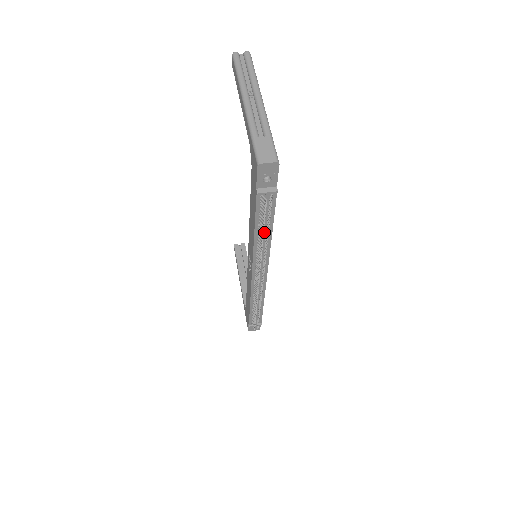
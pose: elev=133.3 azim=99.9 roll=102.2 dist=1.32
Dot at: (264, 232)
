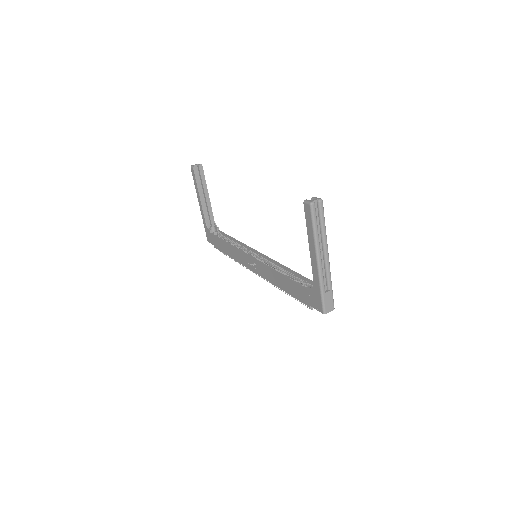
Dot at: occluded
